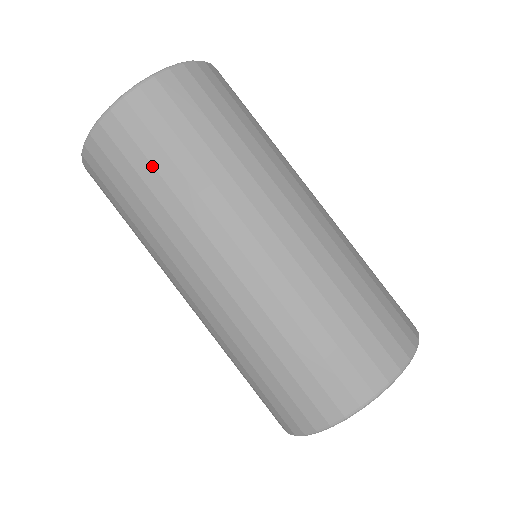
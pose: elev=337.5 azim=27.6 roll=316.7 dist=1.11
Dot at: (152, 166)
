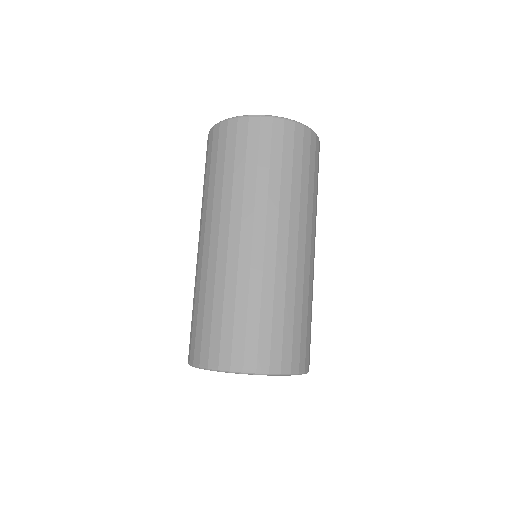
Dot at: (309, 171)
